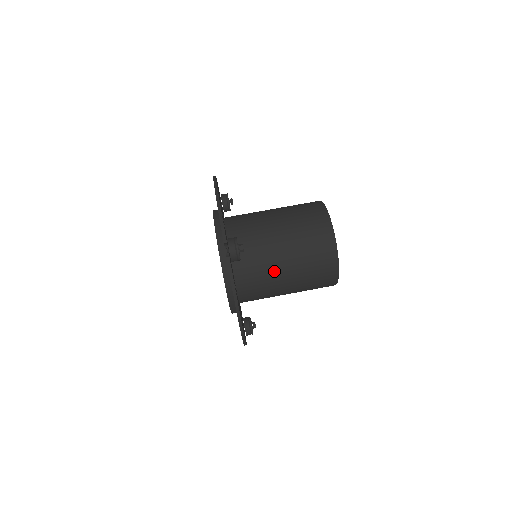
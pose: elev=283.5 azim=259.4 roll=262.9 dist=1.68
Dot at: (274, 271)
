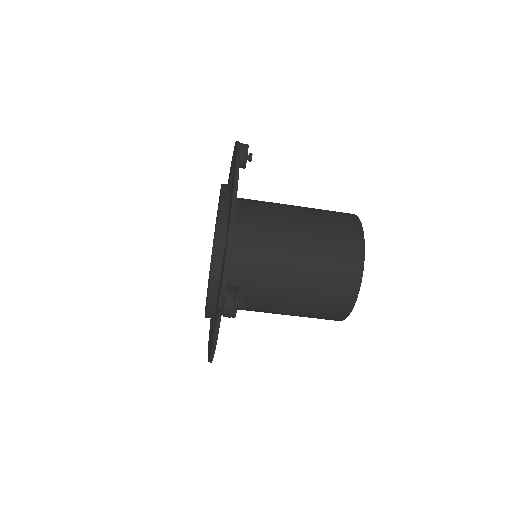
Dot at: (271, 304)
